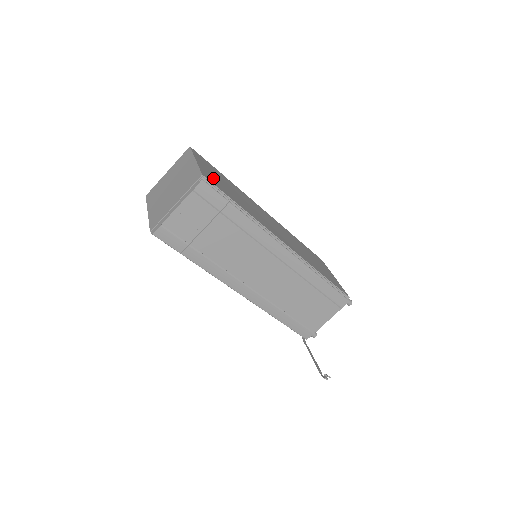
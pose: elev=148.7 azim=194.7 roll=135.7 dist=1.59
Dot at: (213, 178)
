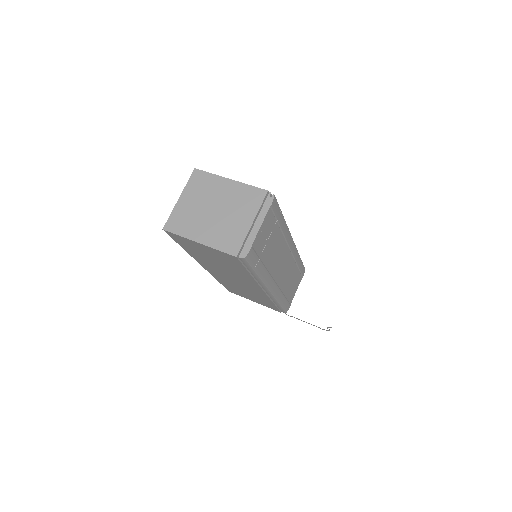
Dot at: occluded
